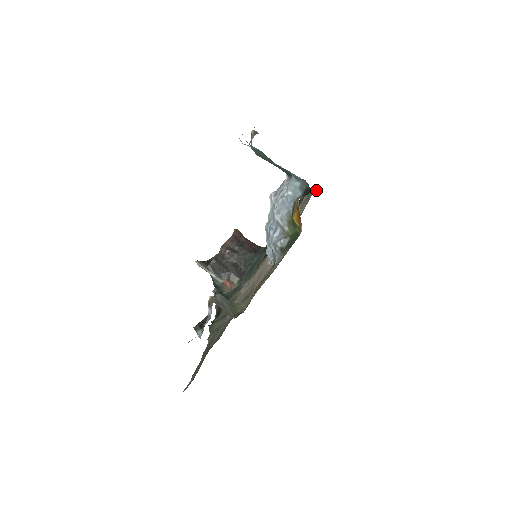
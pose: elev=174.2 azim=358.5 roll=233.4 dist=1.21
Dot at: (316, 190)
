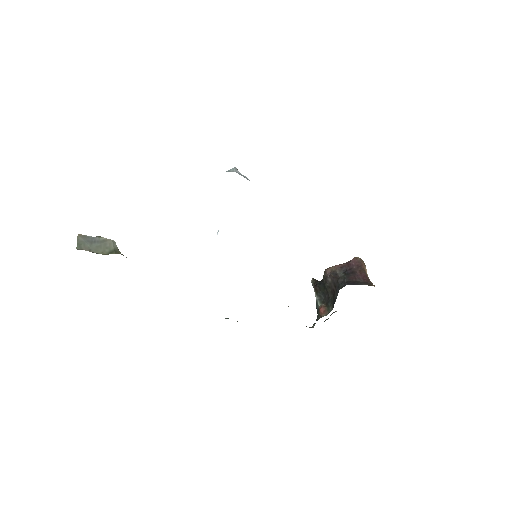
Dot at: occluded
